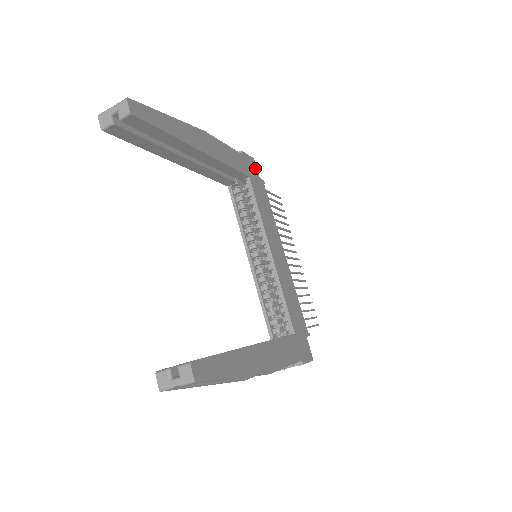
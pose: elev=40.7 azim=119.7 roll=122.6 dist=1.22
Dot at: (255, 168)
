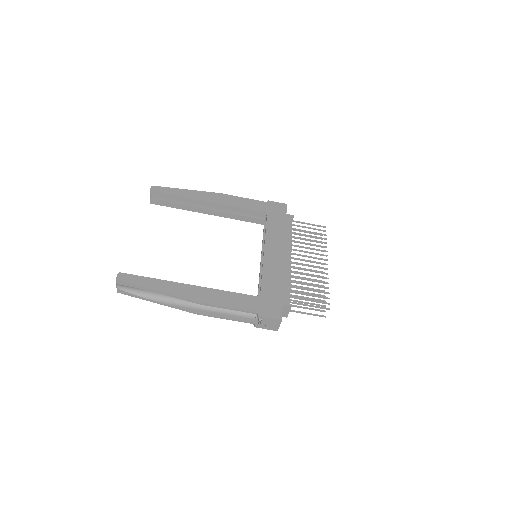
Dot at: (284, 209)
